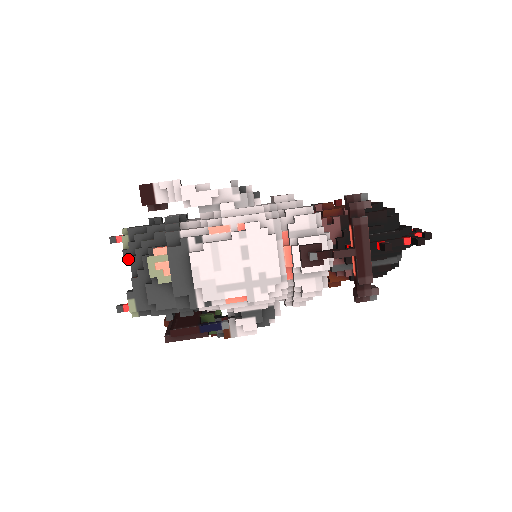
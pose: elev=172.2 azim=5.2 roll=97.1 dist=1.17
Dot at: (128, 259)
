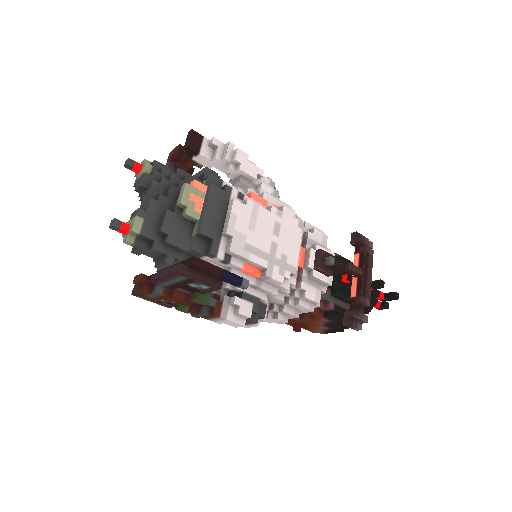
Dot at: (146, 184)
